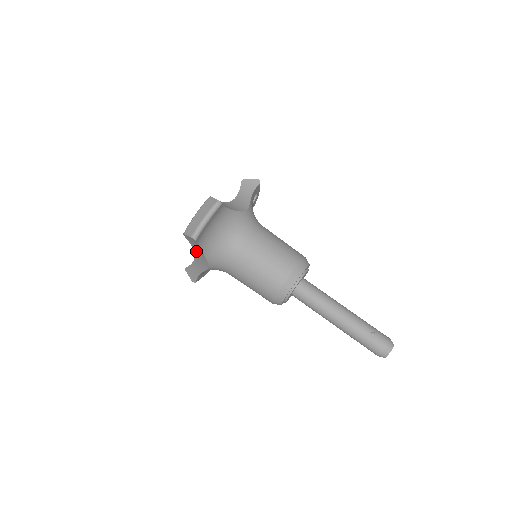
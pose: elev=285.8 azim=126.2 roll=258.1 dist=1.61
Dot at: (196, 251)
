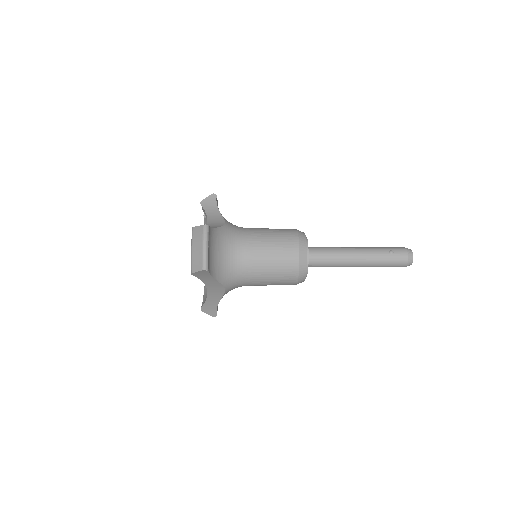
Dot at: (208, 283)
